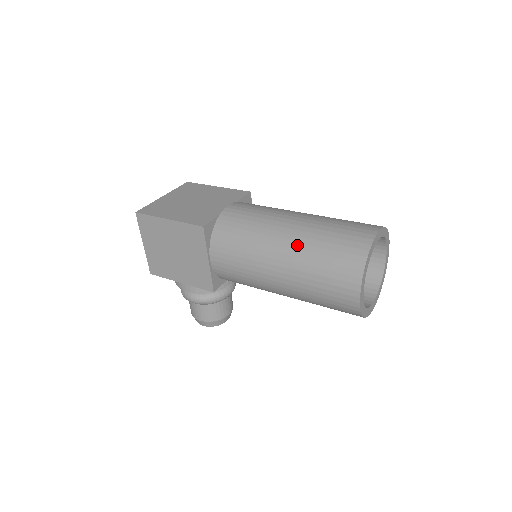
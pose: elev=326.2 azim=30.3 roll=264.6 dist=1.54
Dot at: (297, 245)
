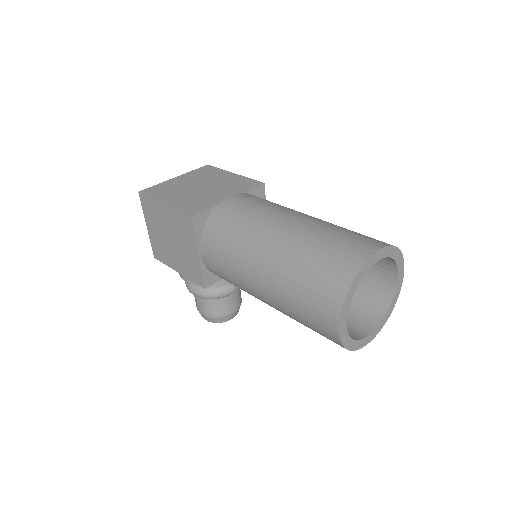
Dot at: (282, 253)
